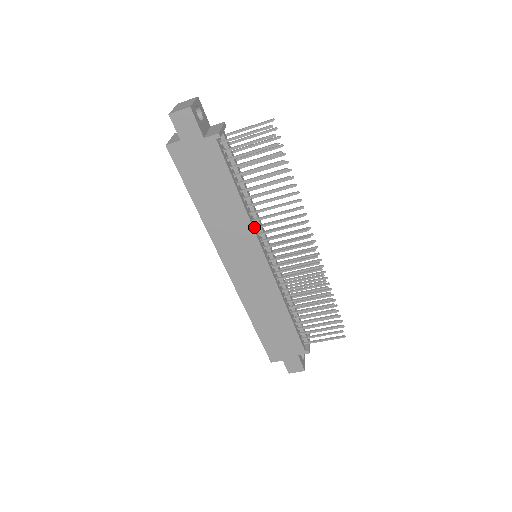
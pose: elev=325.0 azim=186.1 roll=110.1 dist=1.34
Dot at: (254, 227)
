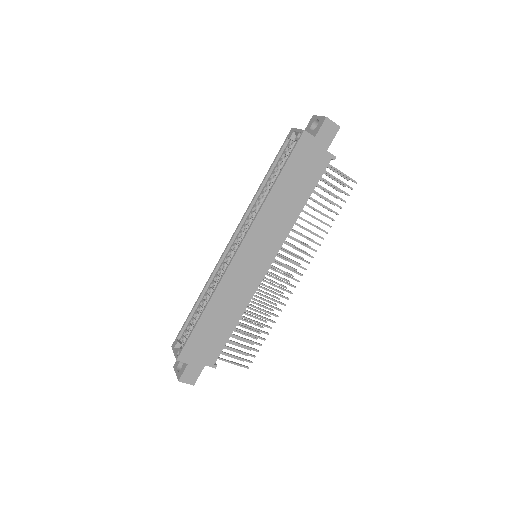
Dot at: (287, 233)
